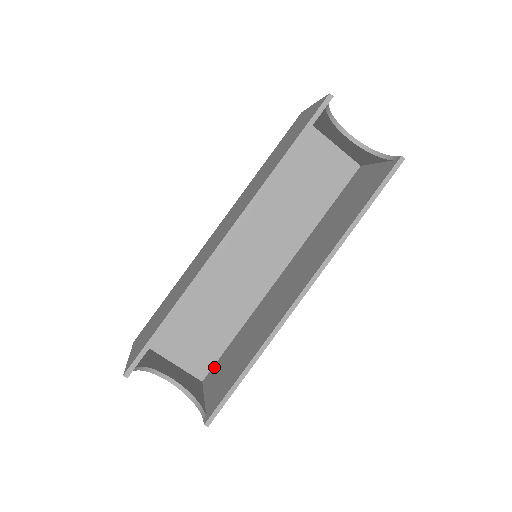
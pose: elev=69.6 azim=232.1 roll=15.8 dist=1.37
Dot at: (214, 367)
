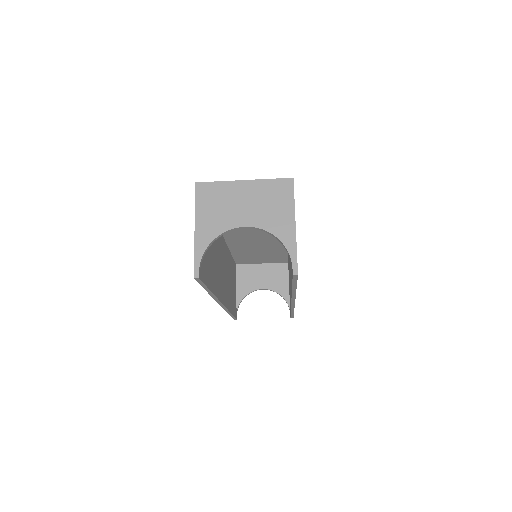
Dot at: occluded
